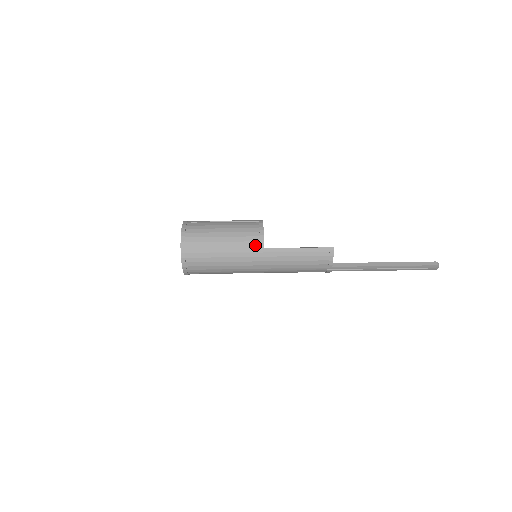
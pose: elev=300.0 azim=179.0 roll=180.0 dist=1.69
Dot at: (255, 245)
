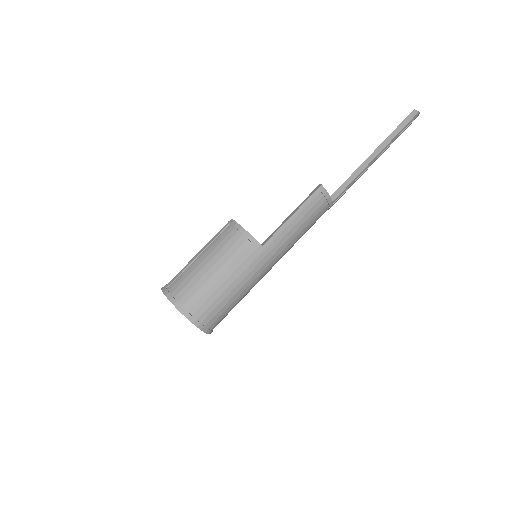
Dot at: (252, 251)
